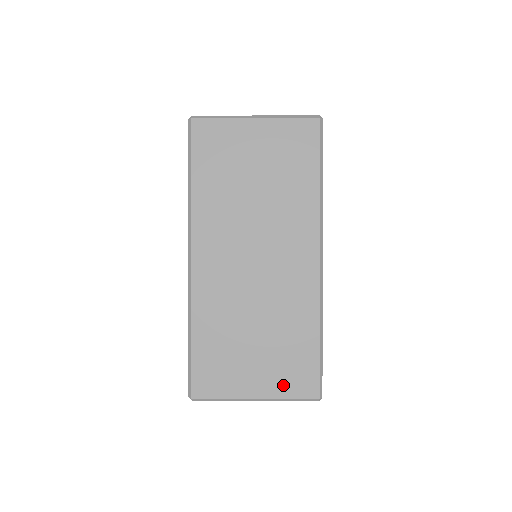
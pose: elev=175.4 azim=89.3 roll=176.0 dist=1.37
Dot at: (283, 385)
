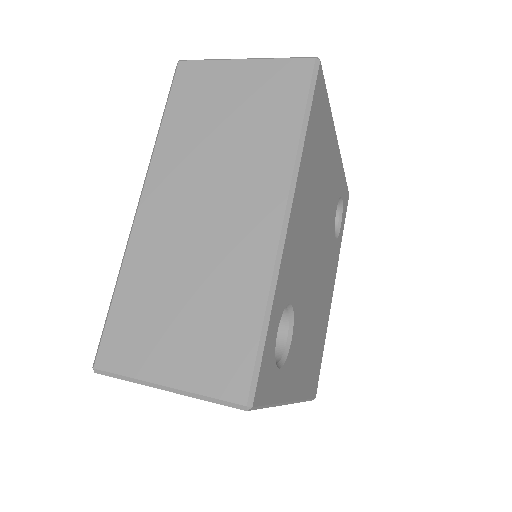
Dot at: occluded
